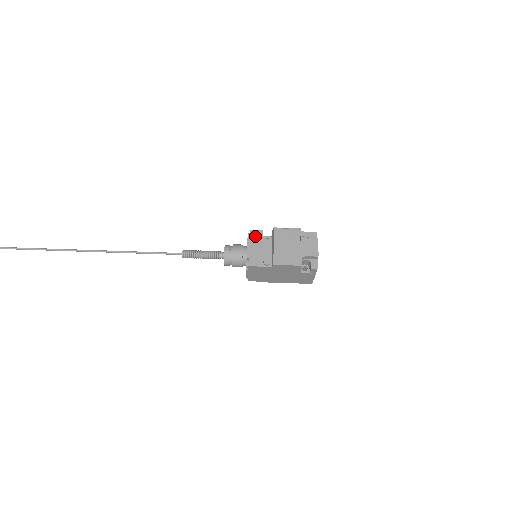
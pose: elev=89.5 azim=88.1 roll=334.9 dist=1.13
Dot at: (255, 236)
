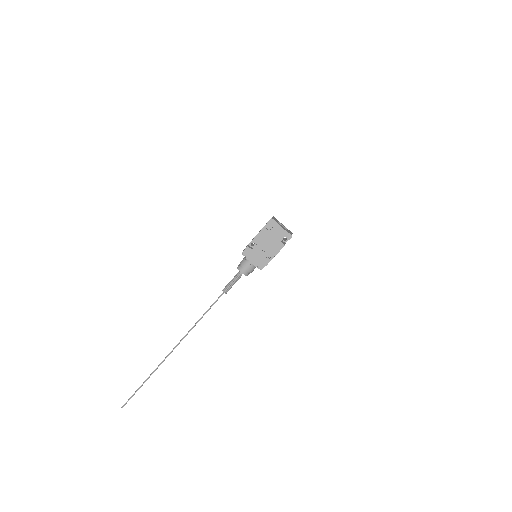
Dot at: (247, 253)
